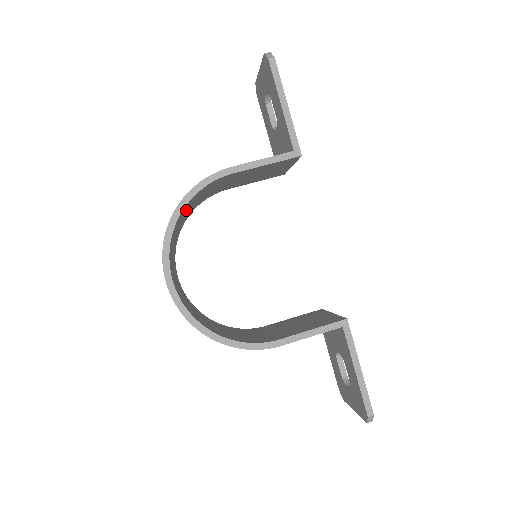
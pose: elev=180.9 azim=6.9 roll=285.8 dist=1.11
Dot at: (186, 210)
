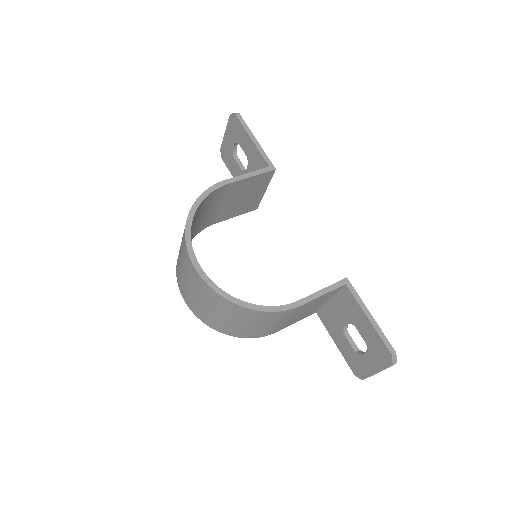
Dot at: (193, 222)
